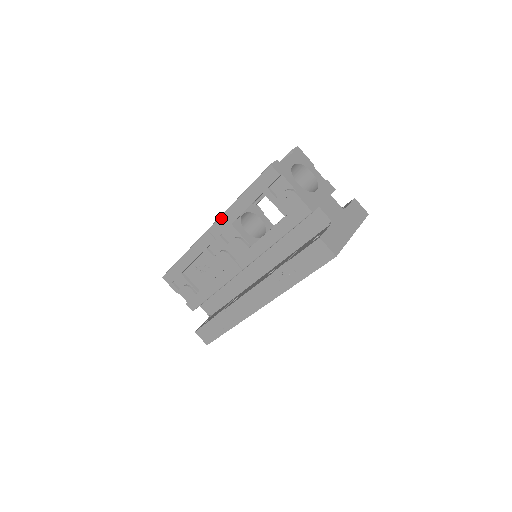
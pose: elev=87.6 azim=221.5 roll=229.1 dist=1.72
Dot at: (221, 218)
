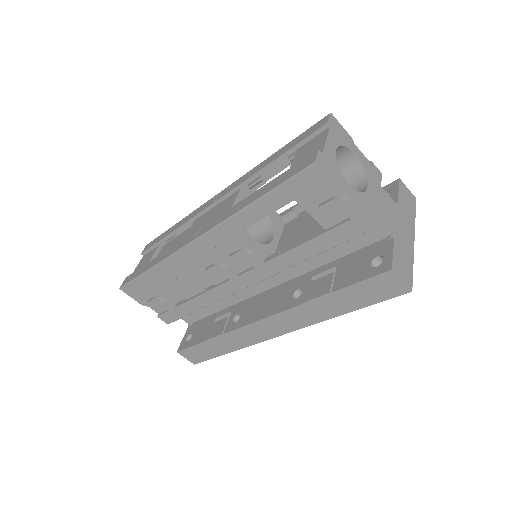
Dot at: (219, 227)
